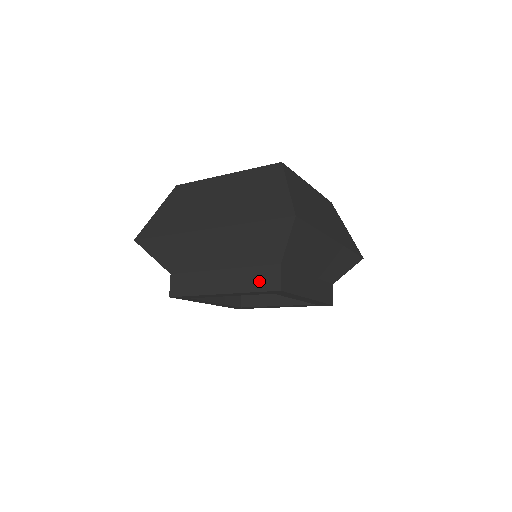
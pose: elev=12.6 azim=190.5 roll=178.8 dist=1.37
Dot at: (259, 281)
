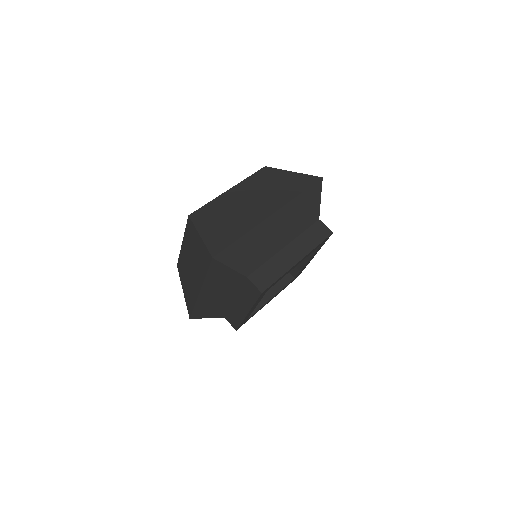
Dot at: (250, 295)
